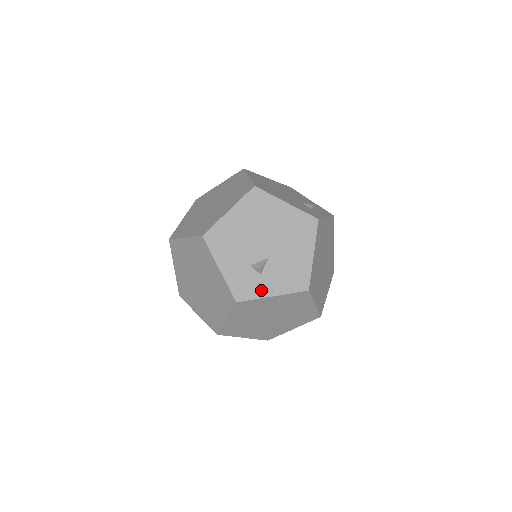
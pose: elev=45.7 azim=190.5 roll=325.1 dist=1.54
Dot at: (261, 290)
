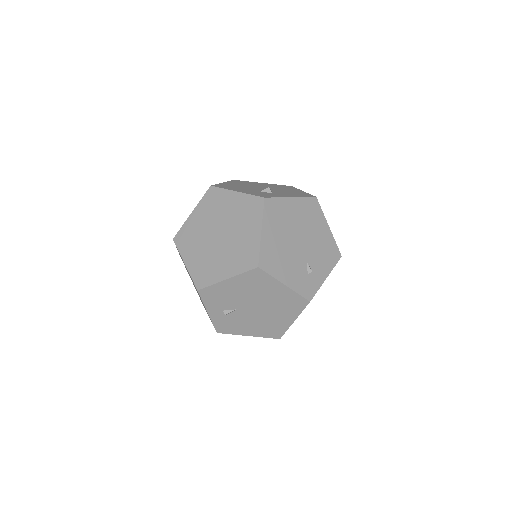
Dot at: (279, 196)
